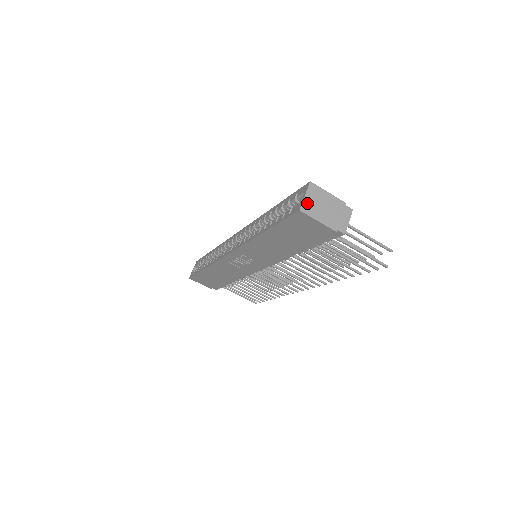
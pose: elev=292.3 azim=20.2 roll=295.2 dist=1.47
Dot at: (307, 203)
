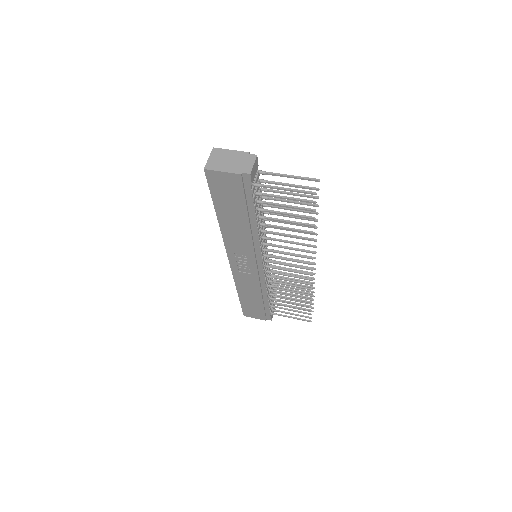
Dot at: (211, 162)
